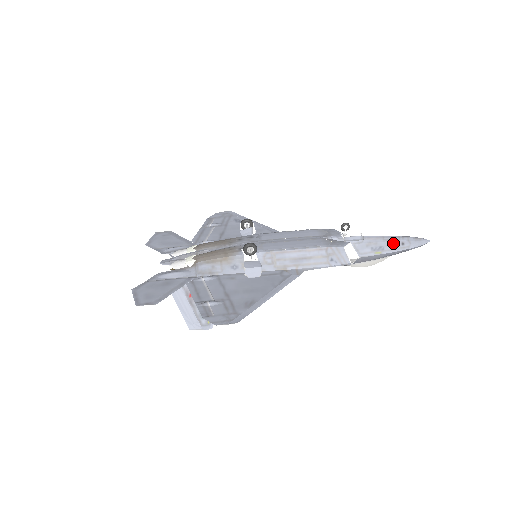
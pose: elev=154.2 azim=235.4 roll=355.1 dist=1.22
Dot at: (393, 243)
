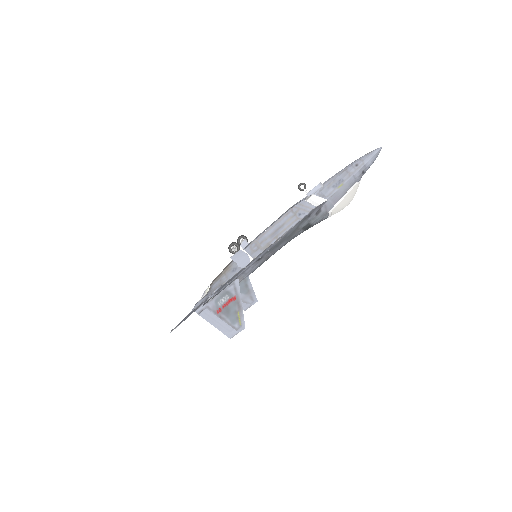
Dot at: (348, 171)
